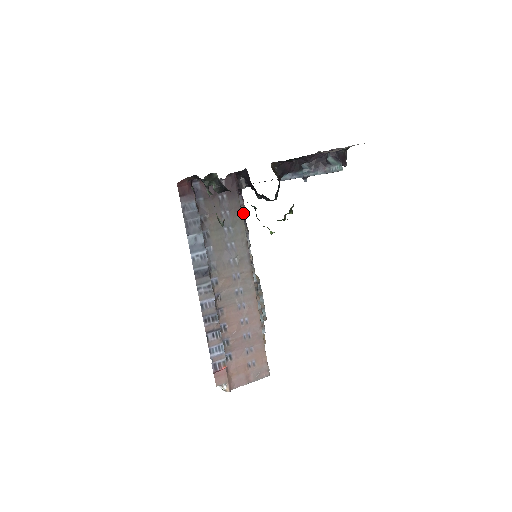
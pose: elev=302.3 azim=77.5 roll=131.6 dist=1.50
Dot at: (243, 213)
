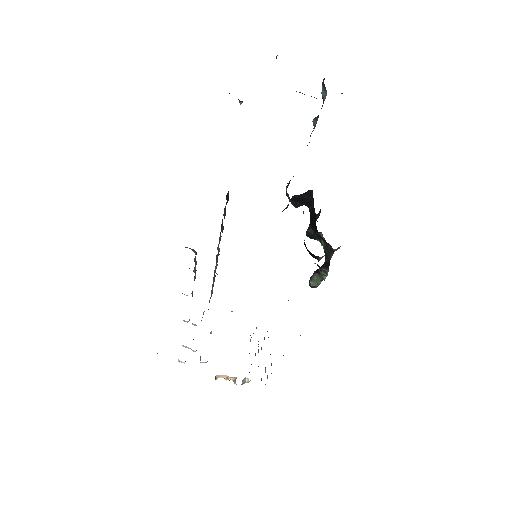
Dot at: (225, 212)
